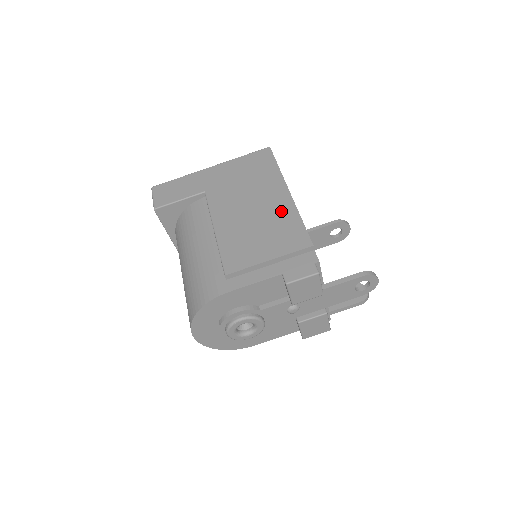
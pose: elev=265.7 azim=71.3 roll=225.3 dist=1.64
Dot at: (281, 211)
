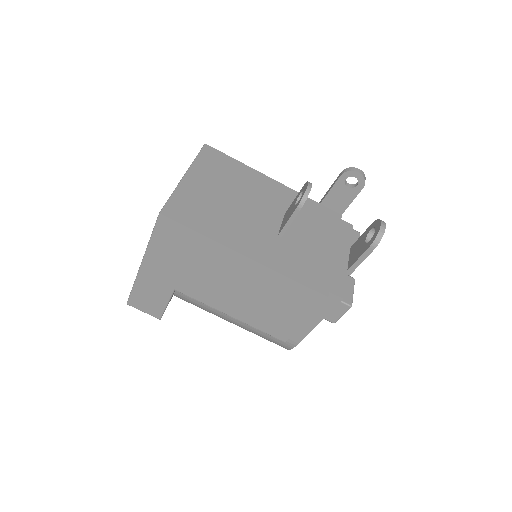
Dot at: (265, 280)
